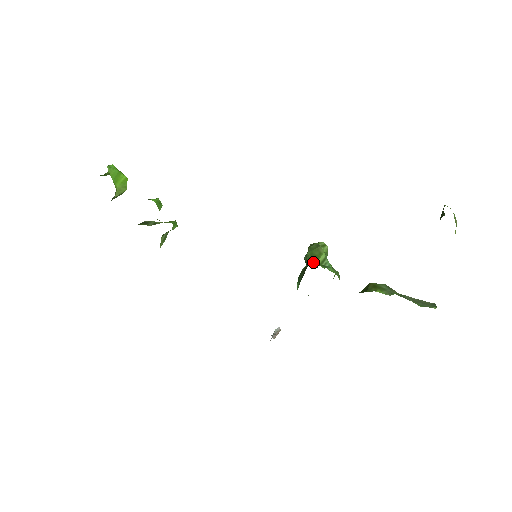
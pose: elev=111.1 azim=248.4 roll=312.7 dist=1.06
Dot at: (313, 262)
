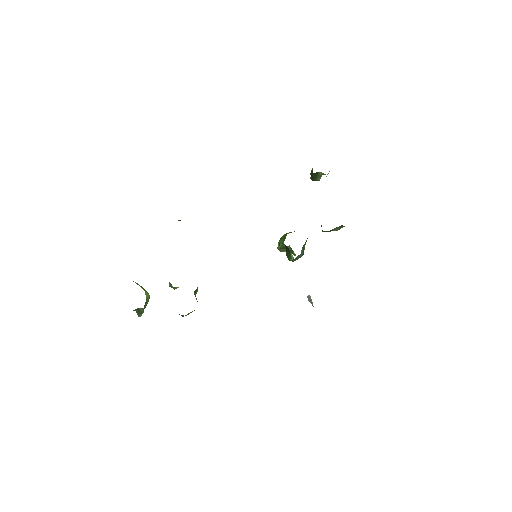
Dot at: occluded
